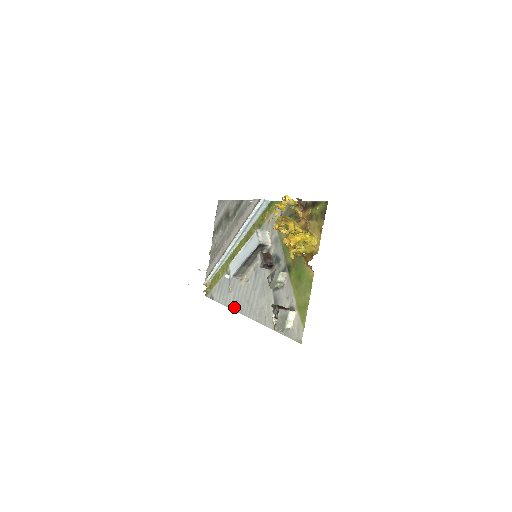
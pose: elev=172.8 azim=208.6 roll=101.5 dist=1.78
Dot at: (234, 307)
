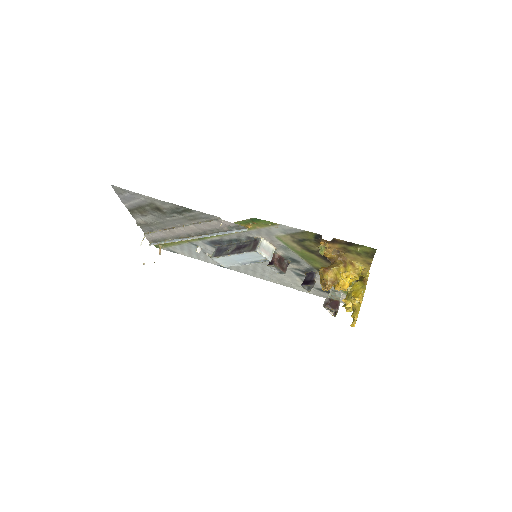
Dot at: (228, 268)
